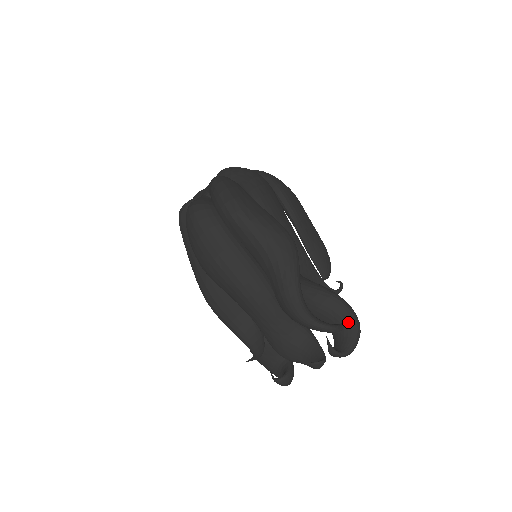
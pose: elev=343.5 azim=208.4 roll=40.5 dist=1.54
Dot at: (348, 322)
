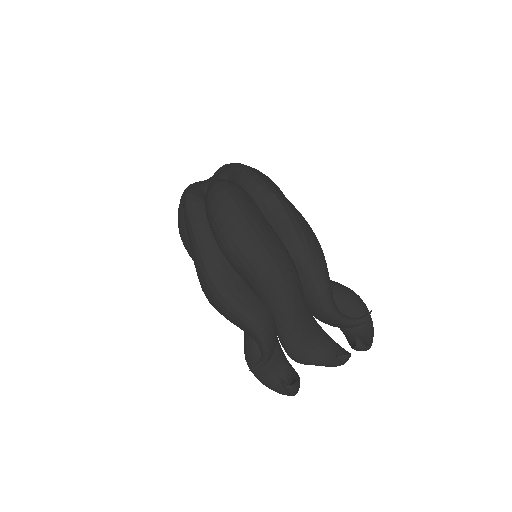
Dot at: occluded
